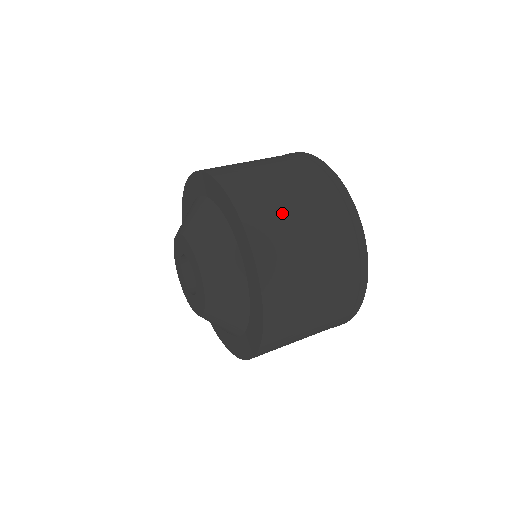
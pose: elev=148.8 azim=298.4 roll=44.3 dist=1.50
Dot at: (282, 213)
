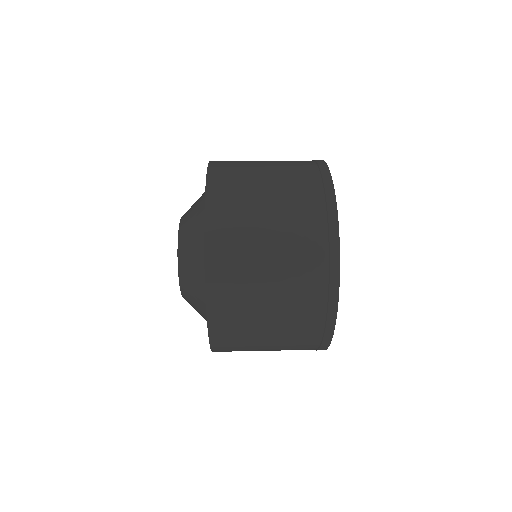
Dot at: (250, 185)
